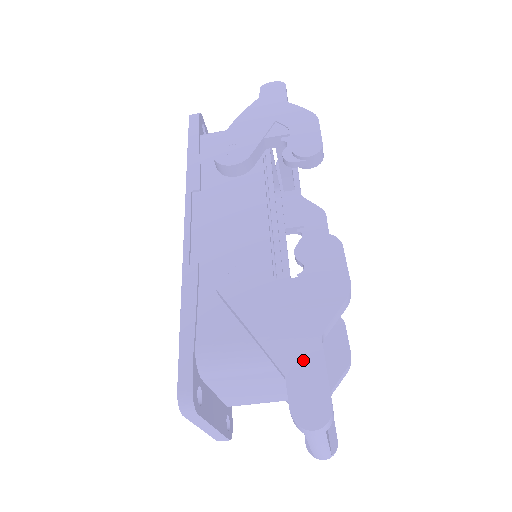
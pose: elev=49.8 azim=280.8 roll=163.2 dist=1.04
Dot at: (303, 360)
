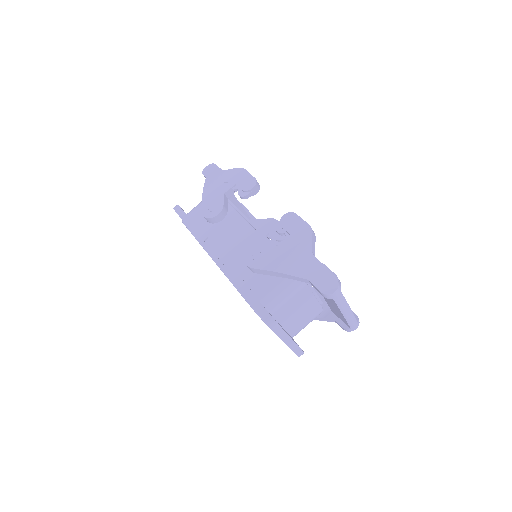
Dot at: (311, 268)
